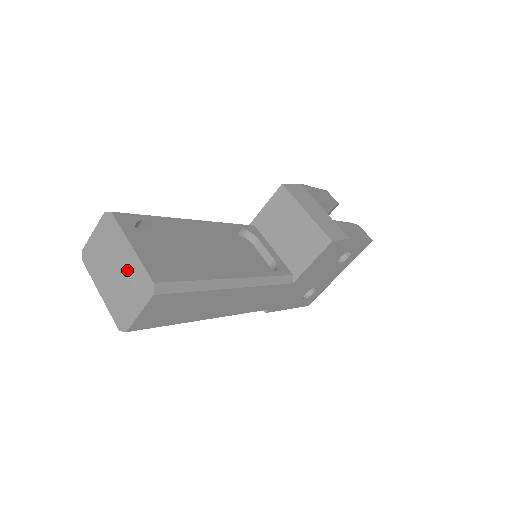
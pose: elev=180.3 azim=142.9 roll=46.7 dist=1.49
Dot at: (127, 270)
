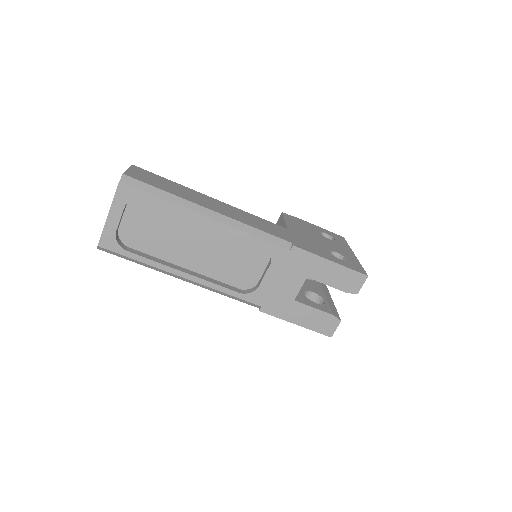
Dot at: occluded
